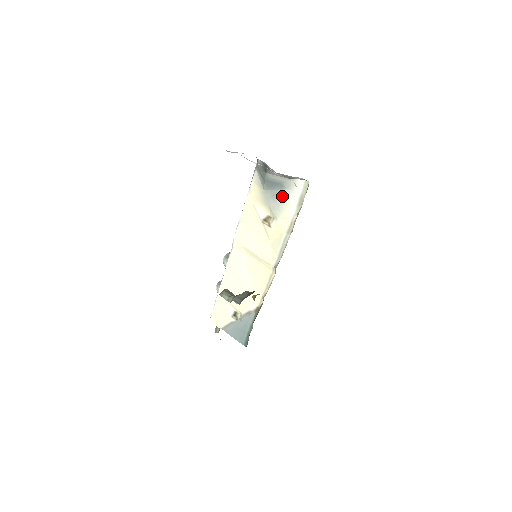
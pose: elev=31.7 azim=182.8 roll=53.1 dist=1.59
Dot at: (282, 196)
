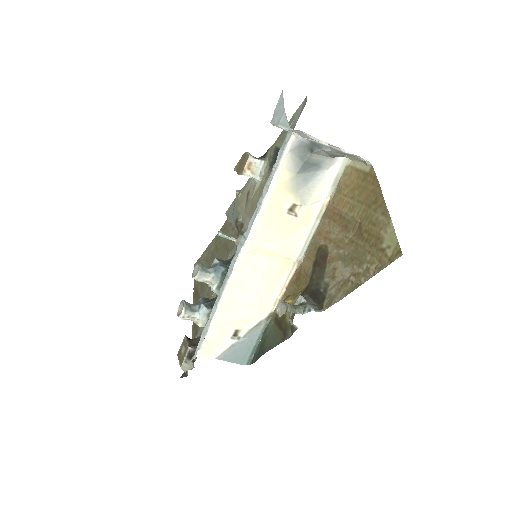
Dot at: (315, 178)
